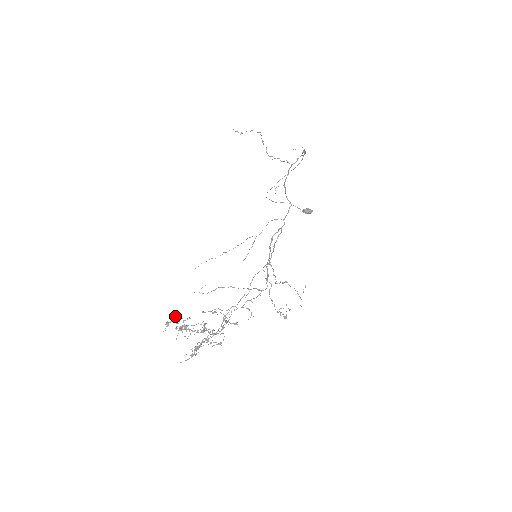
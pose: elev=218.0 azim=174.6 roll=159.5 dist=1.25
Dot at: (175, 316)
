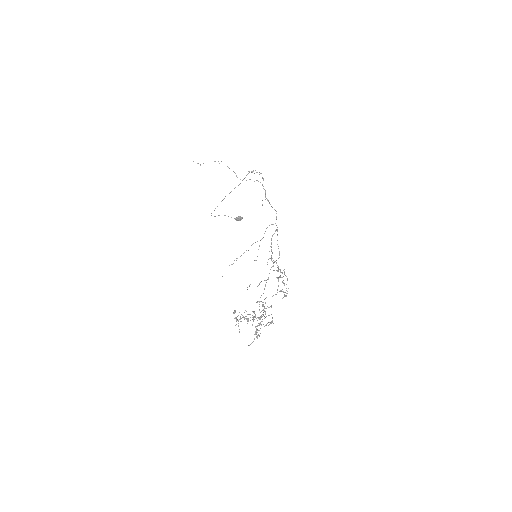
Dot at: occluded
